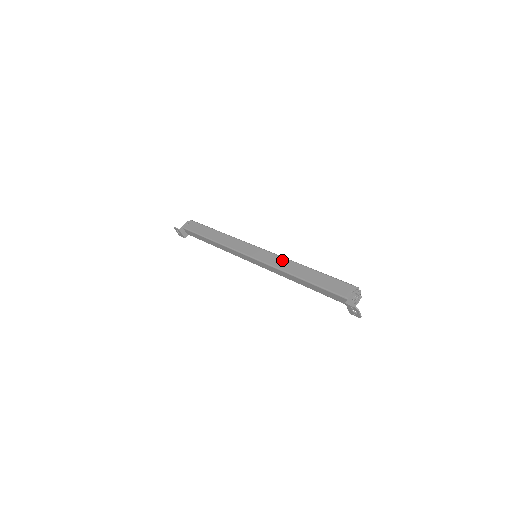
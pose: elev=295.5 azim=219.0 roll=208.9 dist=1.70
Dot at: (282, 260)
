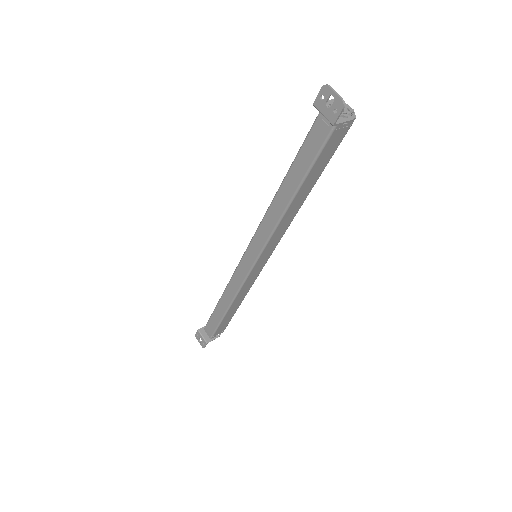
Dot at: occluded
